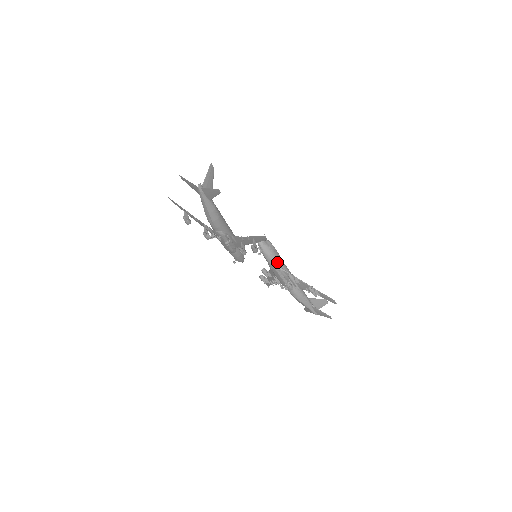
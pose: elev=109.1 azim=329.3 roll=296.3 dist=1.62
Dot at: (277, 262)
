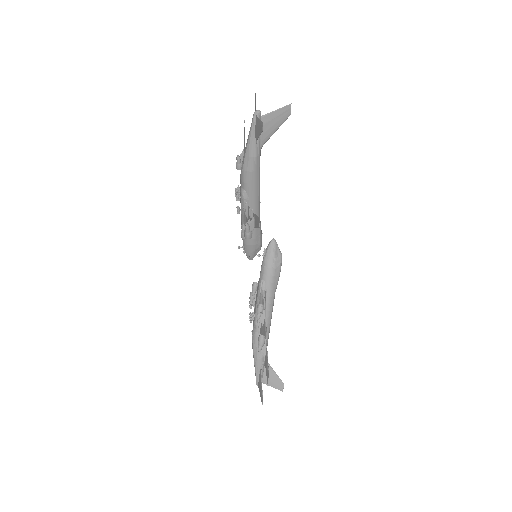
Dot at: (267, 283)
